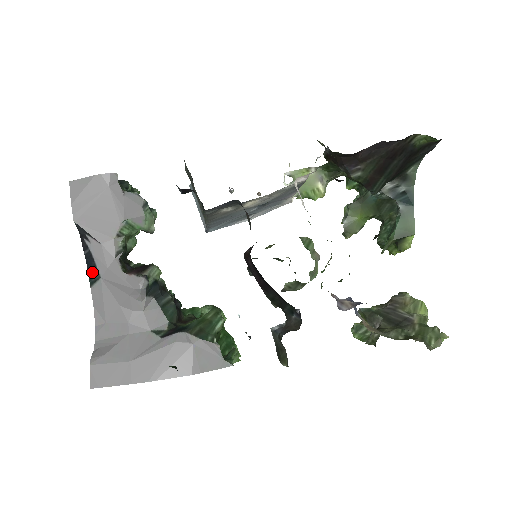
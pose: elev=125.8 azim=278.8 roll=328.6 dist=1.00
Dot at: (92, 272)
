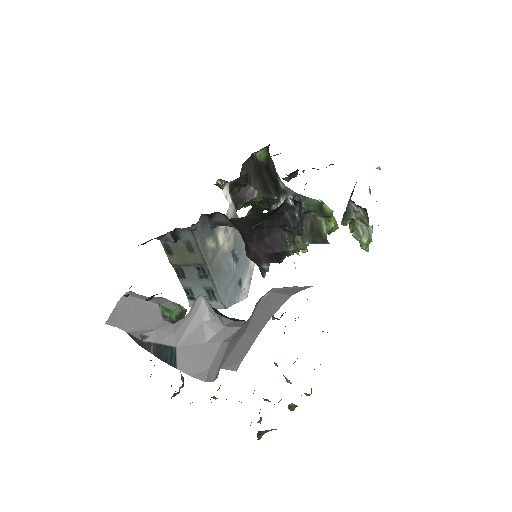
Dot at: (168, 357)
